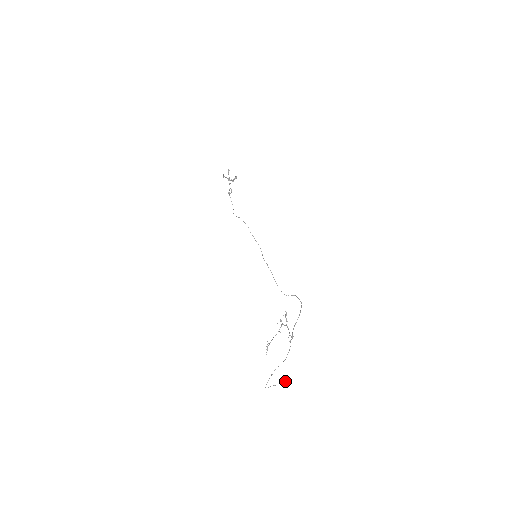
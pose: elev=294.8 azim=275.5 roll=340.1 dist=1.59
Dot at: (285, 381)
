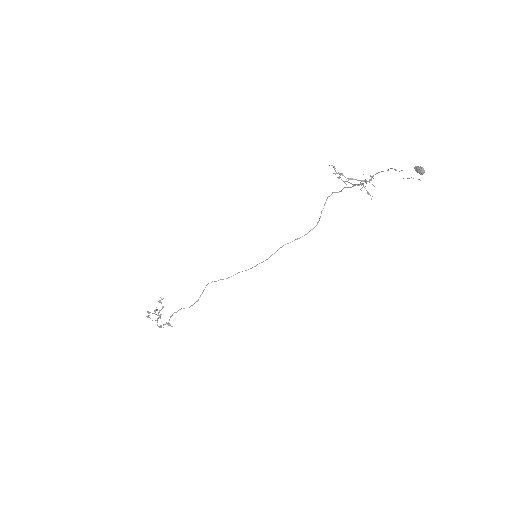
Dot at: (417, 170)
